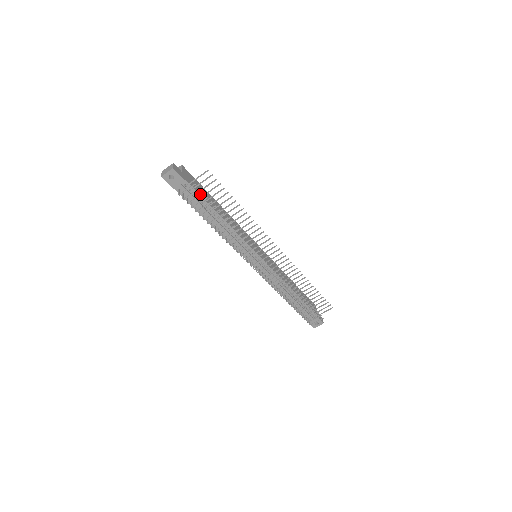
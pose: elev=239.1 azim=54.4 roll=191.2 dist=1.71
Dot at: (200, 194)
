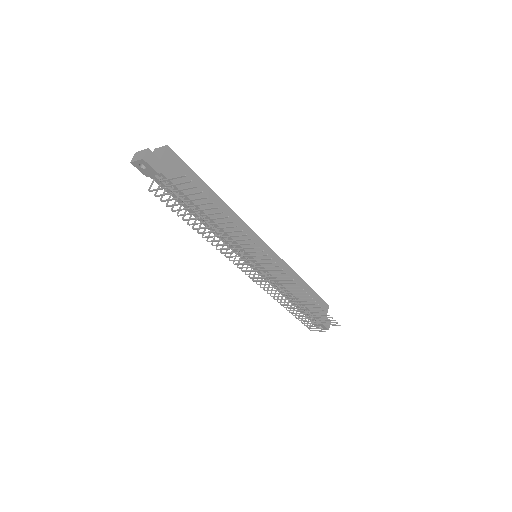
Dot at: (174, 198)
